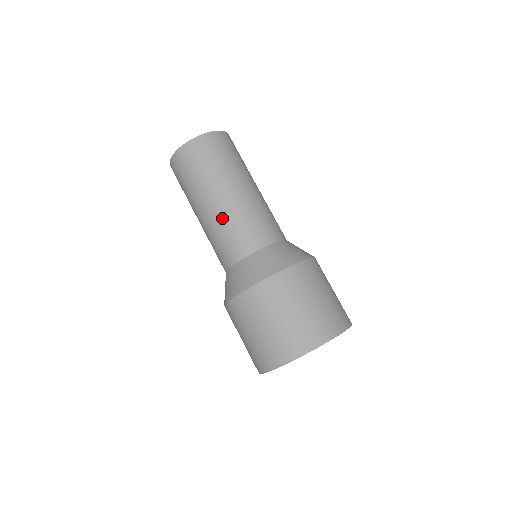
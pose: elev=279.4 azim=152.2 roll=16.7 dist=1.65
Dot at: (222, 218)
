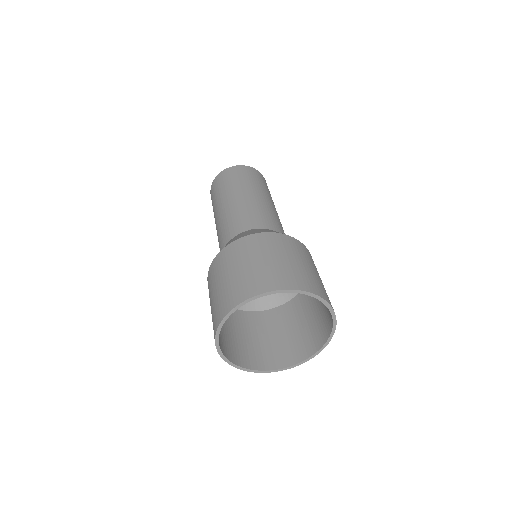
Dot at: (239, 206)
